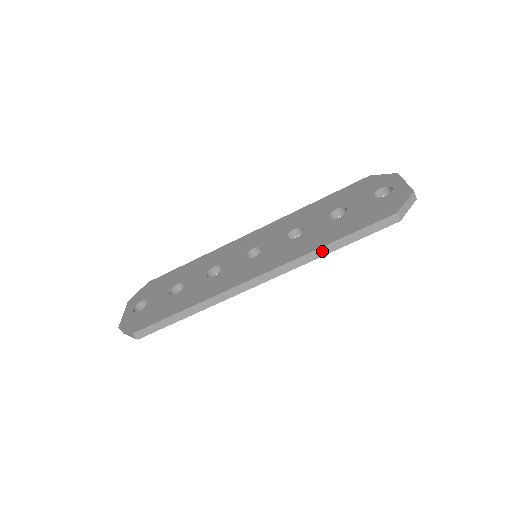
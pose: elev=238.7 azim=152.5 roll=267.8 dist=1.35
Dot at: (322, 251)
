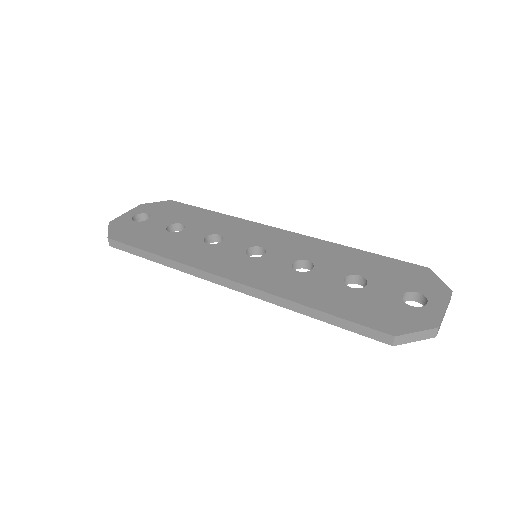
Dot at: (298, 307)
